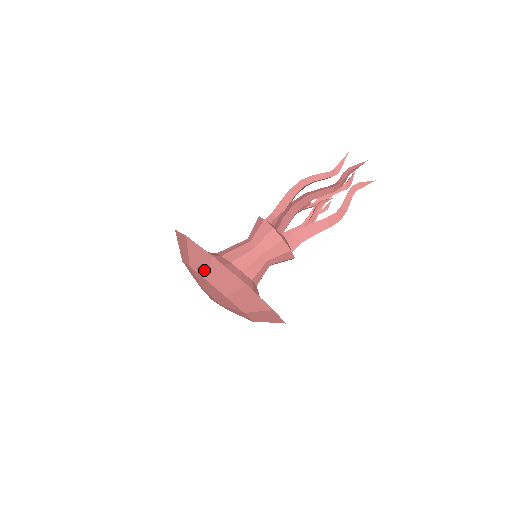
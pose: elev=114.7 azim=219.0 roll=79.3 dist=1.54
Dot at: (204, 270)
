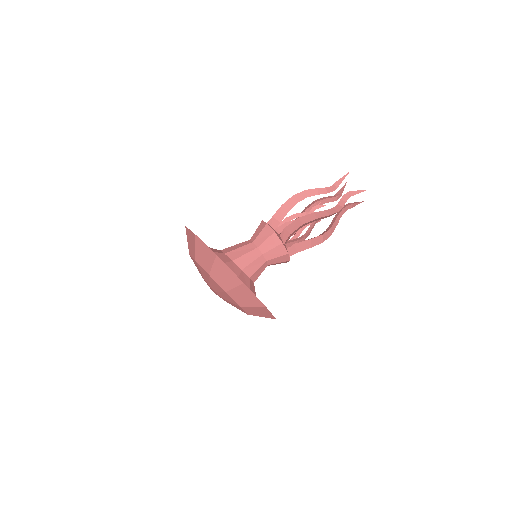
Dot at: (227, 286)
